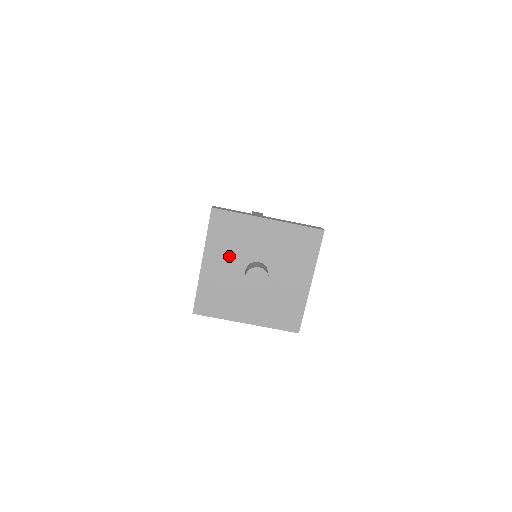
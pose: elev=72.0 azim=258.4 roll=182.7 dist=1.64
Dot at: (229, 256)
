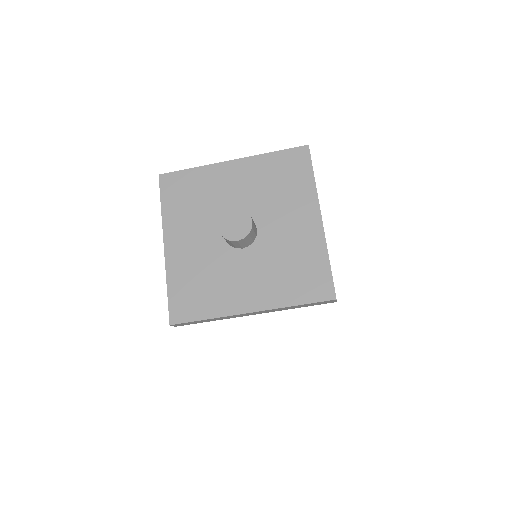
Dot at: (197, 224)
